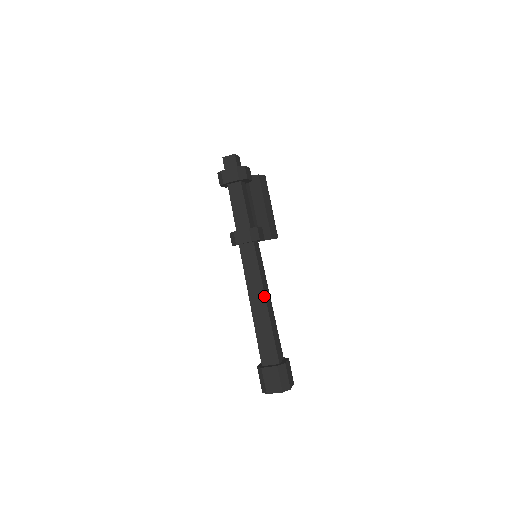
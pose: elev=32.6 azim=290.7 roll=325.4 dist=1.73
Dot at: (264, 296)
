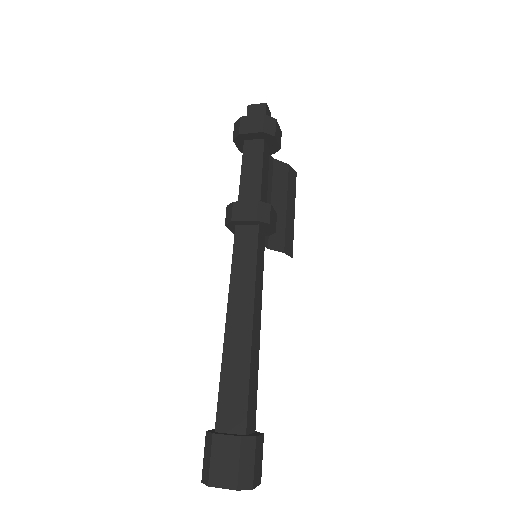
Dot at: (252, 311)
